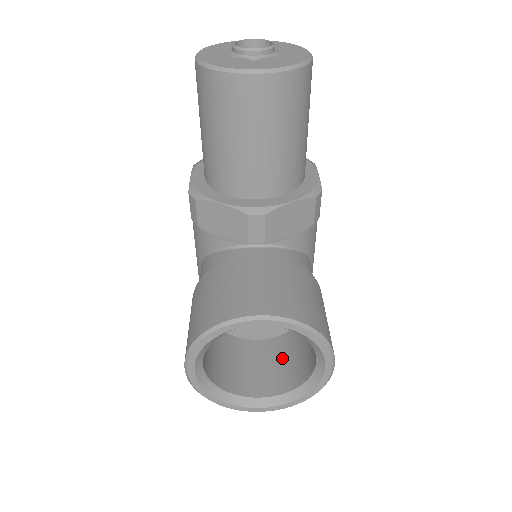
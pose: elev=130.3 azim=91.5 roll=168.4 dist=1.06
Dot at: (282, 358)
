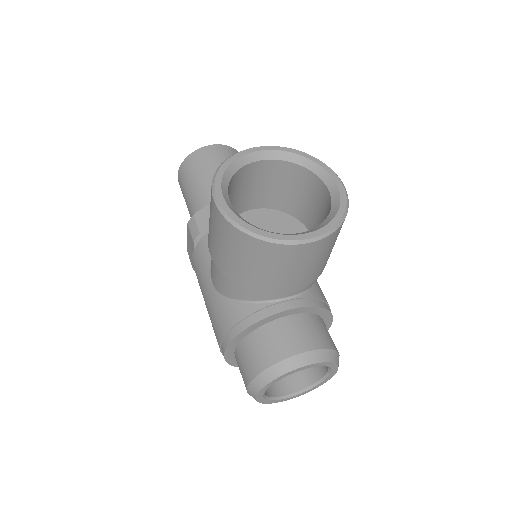
Dot at: occluded
